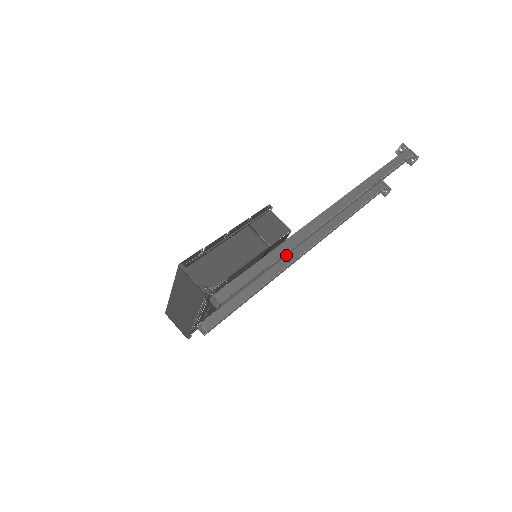
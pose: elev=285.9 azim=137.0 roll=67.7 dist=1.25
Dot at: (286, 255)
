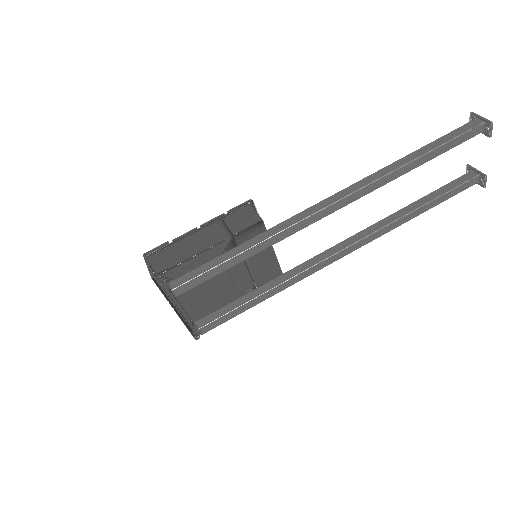
Dot at: (265, 247)
